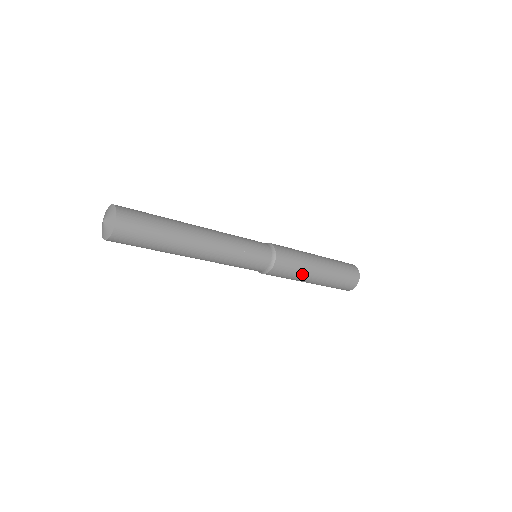
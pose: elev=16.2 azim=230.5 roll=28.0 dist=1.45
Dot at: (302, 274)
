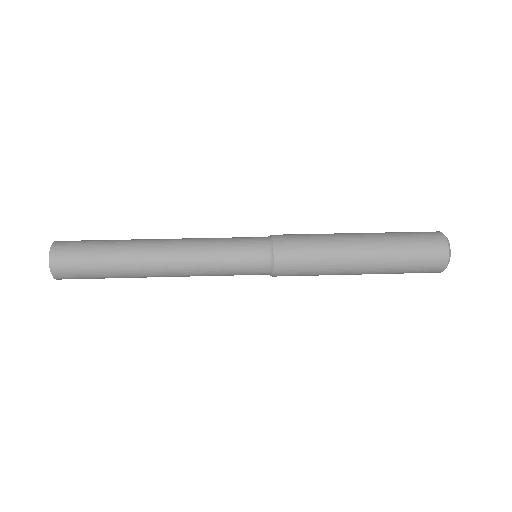
Dot at: occluded
